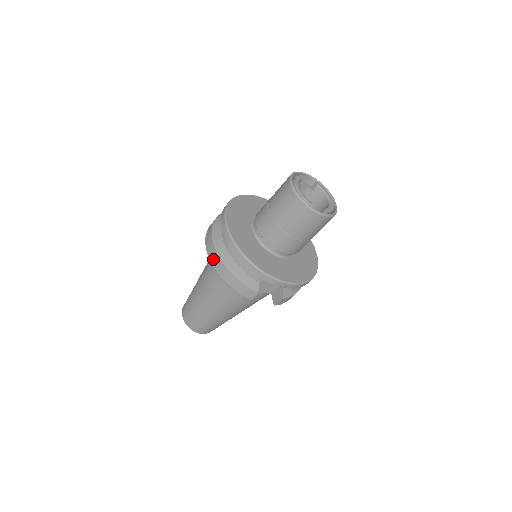
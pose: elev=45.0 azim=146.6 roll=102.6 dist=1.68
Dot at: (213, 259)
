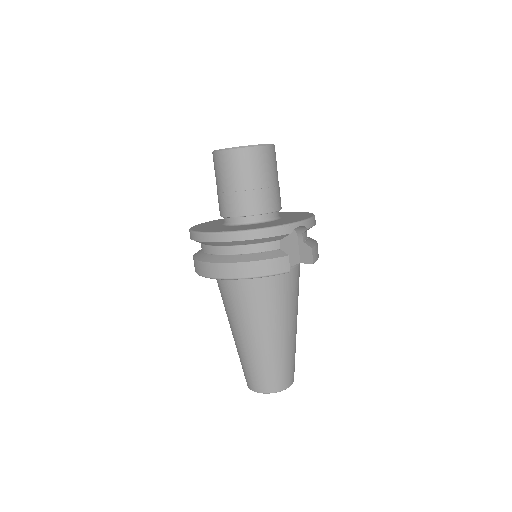
Dot at: (224, 273)
